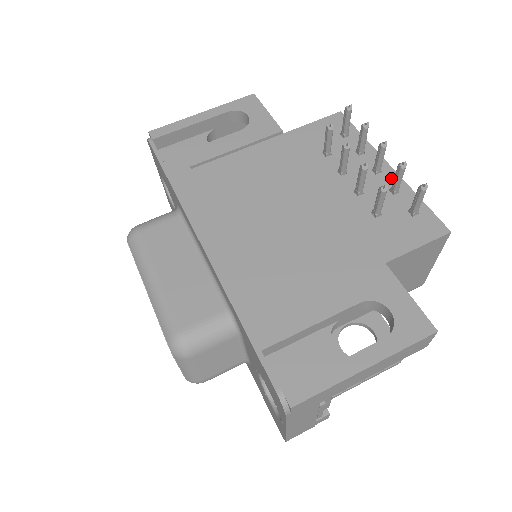
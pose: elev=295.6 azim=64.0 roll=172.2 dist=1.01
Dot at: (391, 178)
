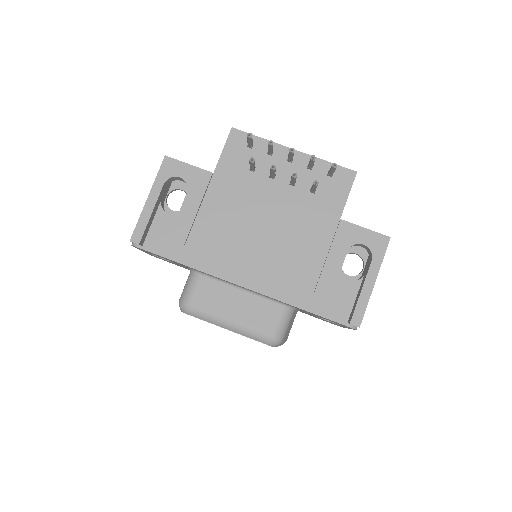
Dot at: (302, 159)
